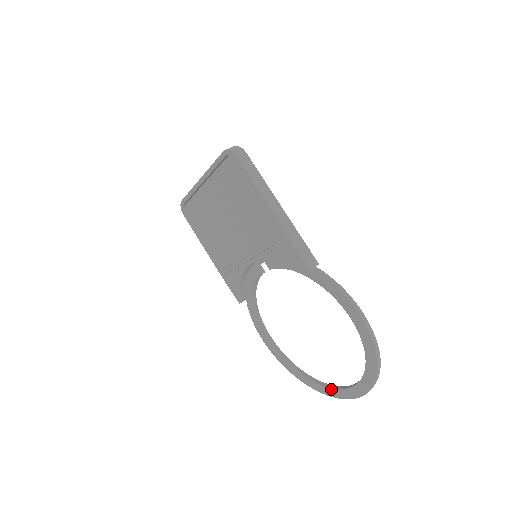
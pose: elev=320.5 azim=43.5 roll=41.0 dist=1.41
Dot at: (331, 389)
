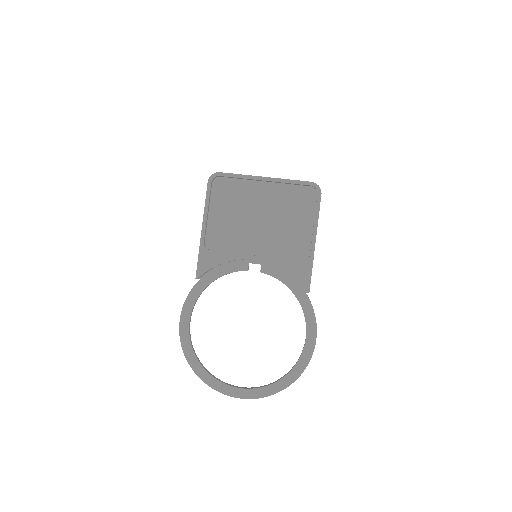
Dot at: (225, 385)
